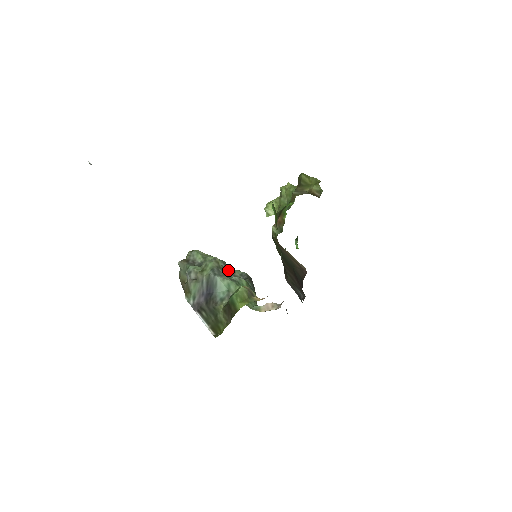
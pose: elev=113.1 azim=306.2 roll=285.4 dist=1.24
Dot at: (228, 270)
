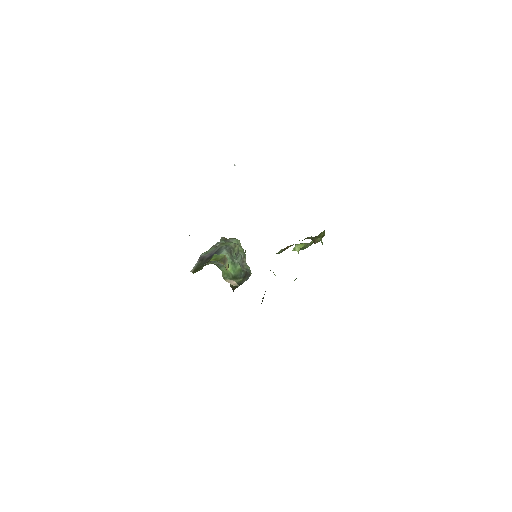
Dot at: (243, 261)
